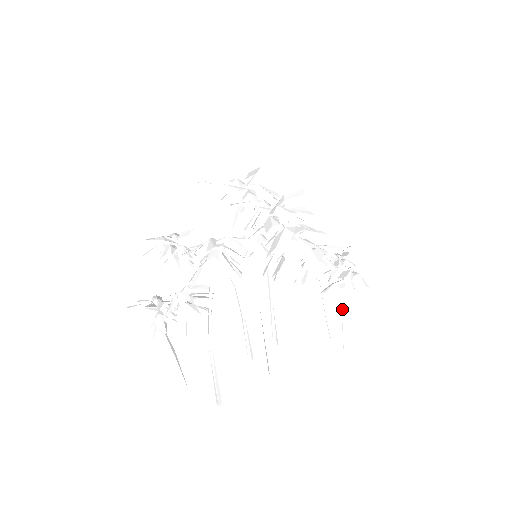
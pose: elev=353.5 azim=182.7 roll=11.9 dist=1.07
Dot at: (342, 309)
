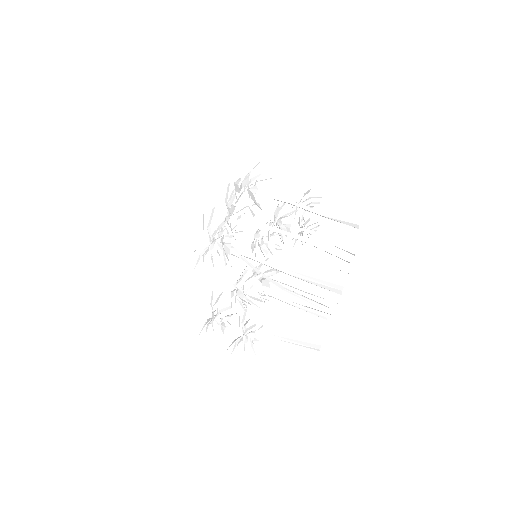
Dot at: (339, 248)
